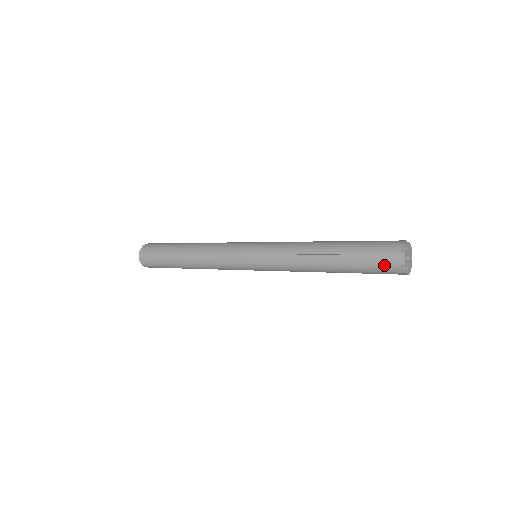
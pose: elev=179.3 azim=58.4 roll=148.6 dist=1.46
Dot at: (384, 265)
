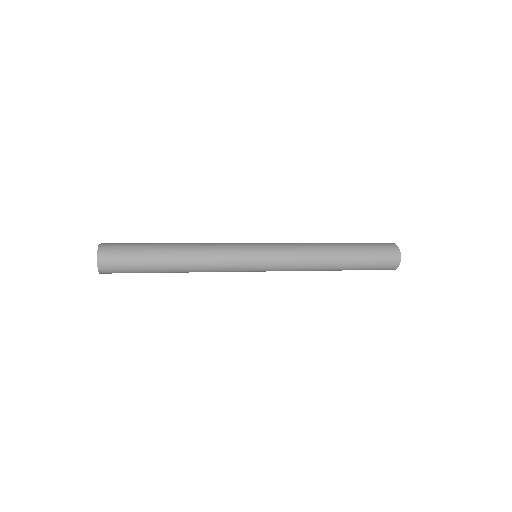
Dot at: (383, 269)
